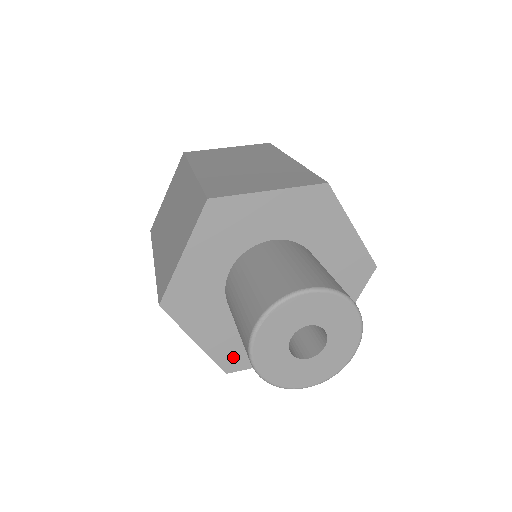
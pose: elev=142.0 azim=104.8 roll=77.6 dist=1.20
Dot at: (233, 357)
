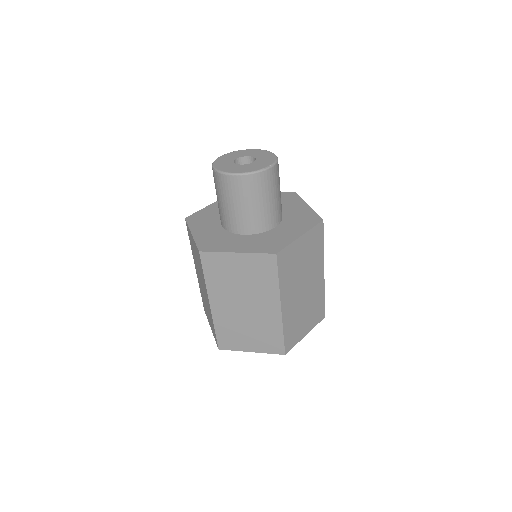
Dot at: (209, 244)
